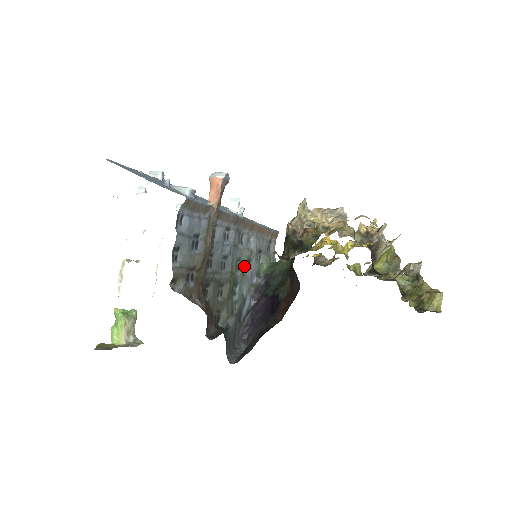
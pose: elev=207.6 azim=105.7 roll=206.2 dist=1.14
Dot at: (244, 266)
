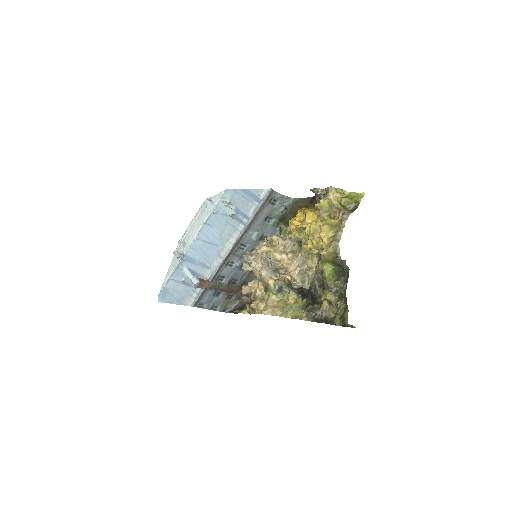
Dot at: occluded
